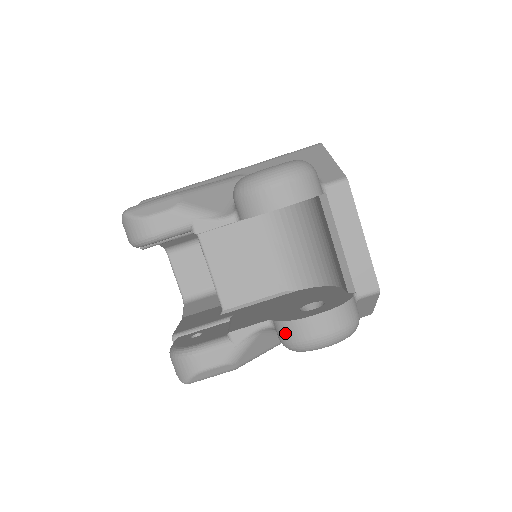
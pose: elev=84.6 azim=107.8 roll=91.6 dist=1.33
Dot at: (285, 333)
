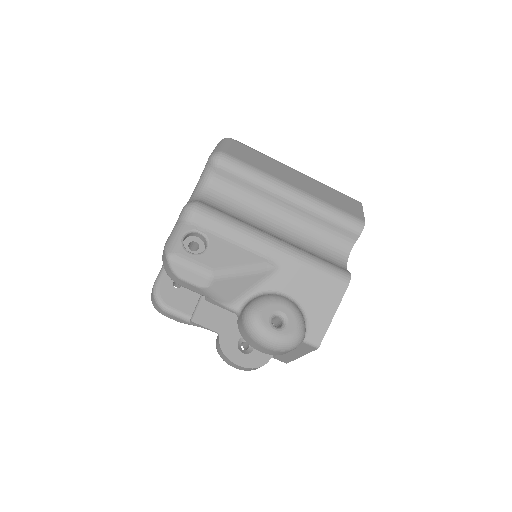
Dot at: (219, 350)
